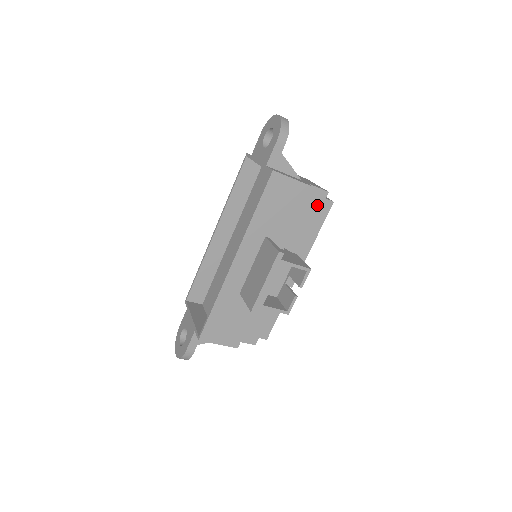
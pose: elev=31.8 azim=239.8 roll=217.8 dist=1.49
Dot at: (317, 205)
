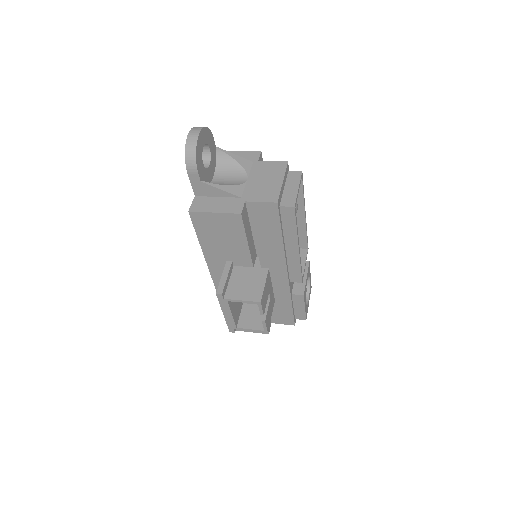
Dot at: (273, 217)
